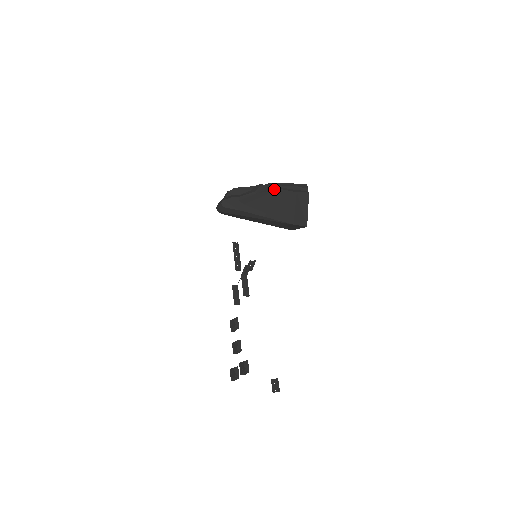
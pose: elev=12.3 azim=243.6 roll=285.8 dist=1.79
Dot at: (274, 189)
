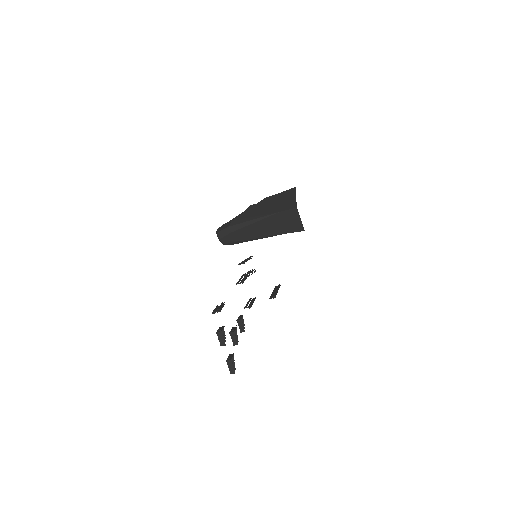
Dot at: (260, 201)
